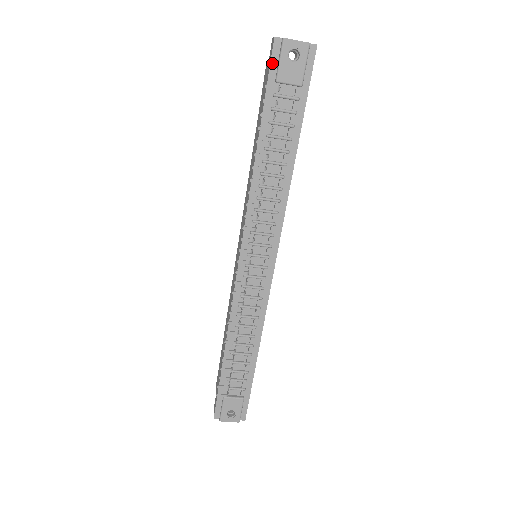
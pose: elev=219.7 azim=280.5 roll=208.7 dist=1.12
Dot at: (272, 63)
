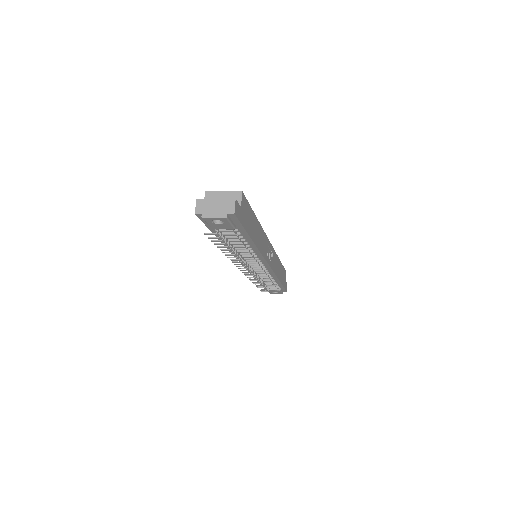
Dot at: (203, 221)
